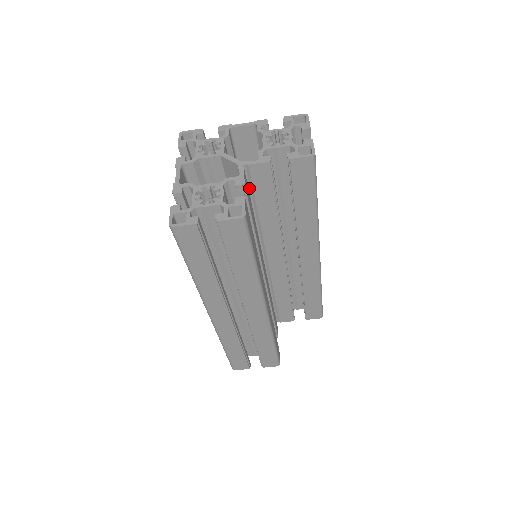
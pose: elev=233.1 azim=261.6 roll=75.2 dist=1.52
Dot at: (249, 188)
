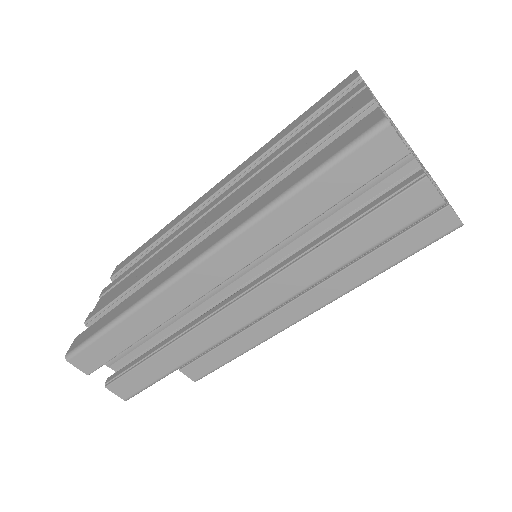
Dot at: occluded
